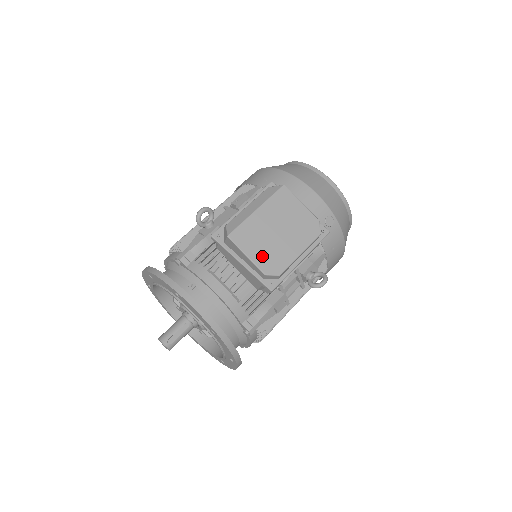
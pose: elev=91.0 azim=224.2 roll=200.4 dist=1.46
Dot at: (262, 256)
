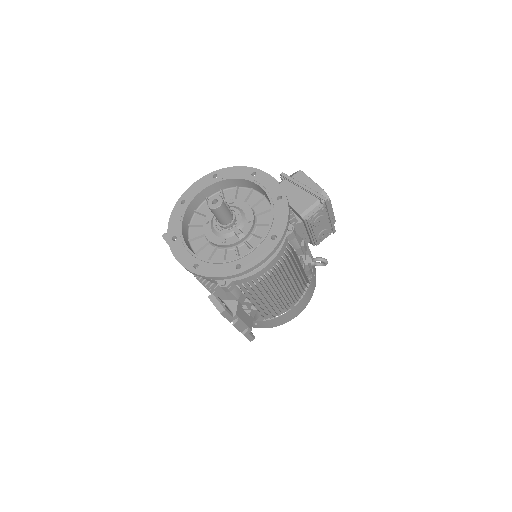
Dot at: occluded
